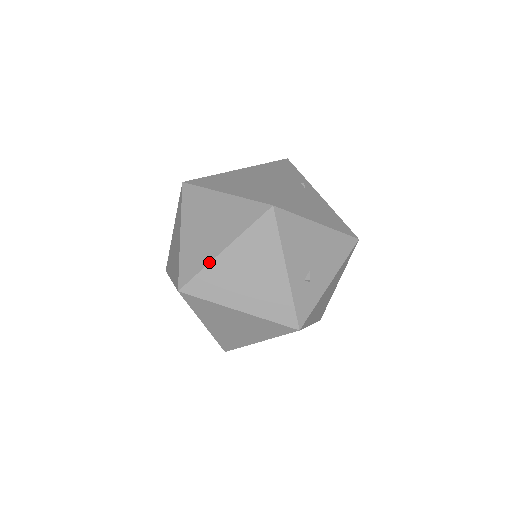
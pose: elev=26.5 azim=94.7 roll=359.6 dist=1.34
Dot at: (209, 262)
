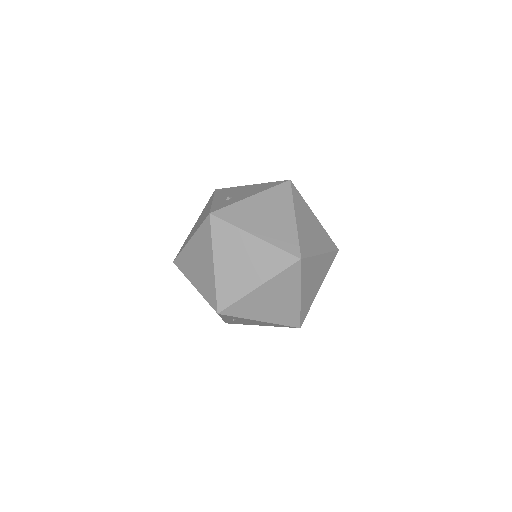
Dot at: occluded
